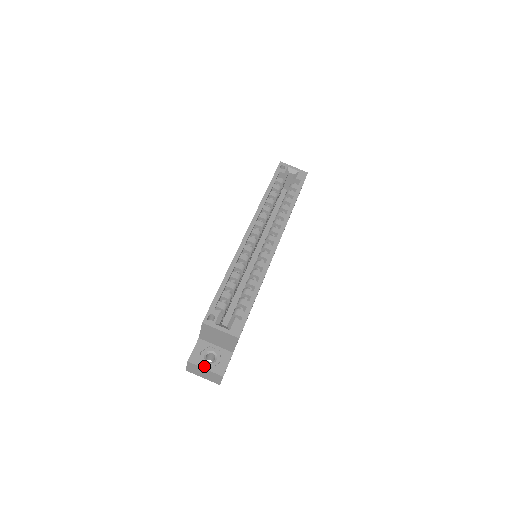
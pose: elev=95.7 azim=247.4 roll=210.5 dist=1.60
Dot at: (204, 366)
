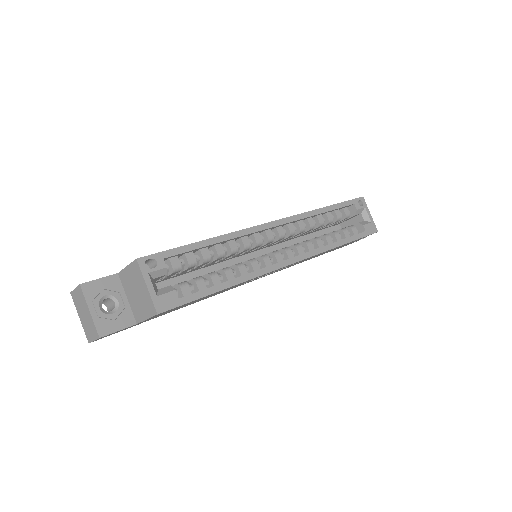
Dot at: (92, 306)
